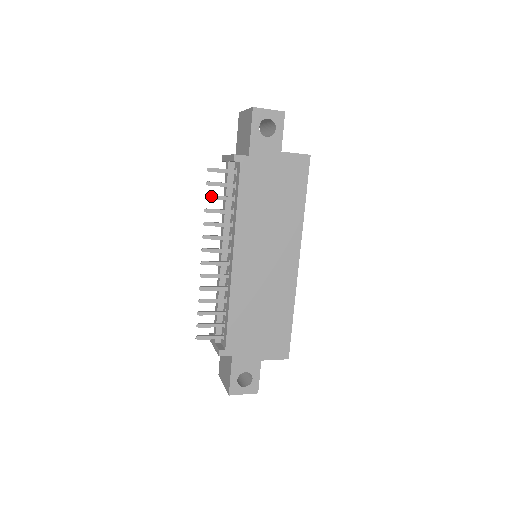
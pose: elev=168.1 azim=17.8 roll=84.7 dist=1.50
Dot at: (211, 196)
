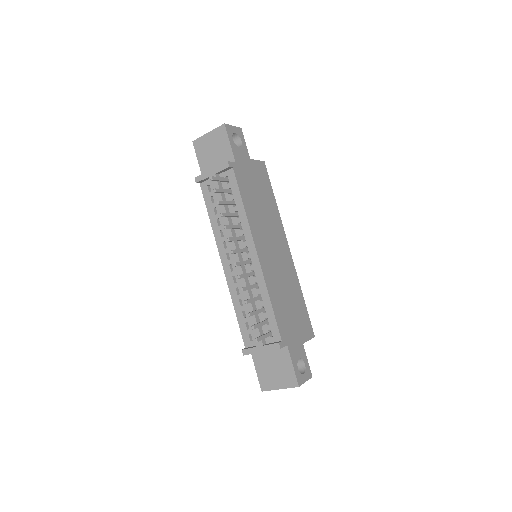
Dot at: (221, 201)
